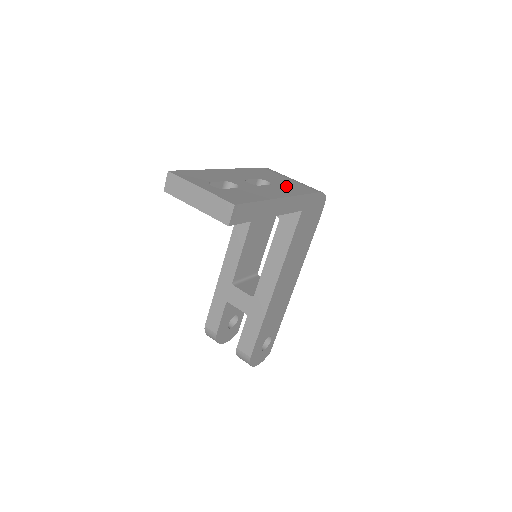
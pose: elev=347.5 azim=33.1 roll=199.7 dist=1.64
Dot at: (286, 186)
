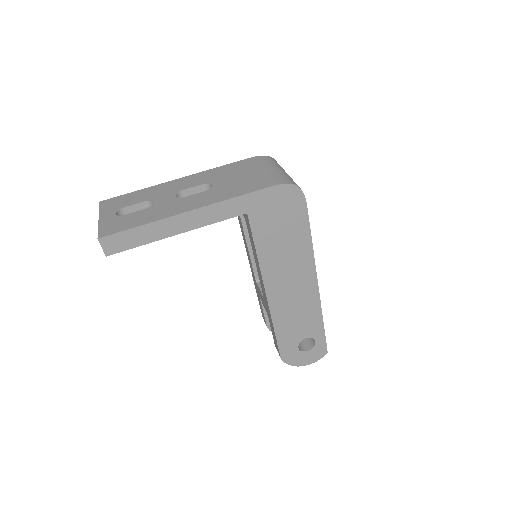
Dot at: (228, 188)
